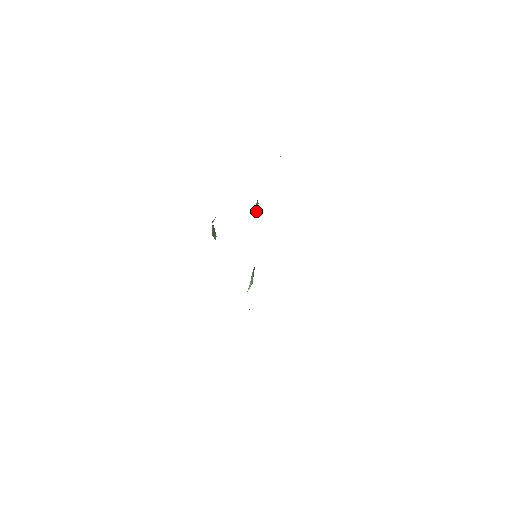
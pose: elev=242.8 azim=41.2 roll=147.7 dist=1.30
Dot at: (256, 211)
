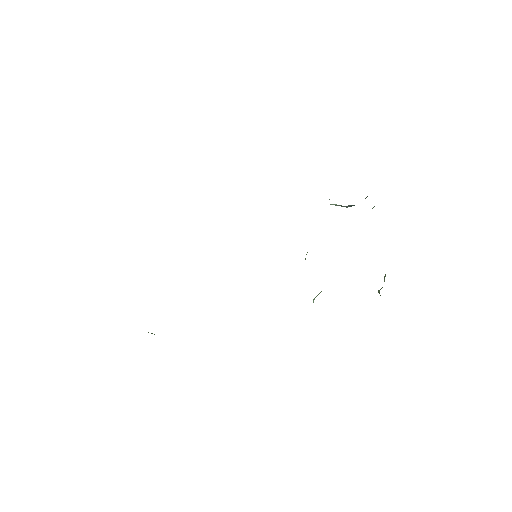
Dot at: occluded
